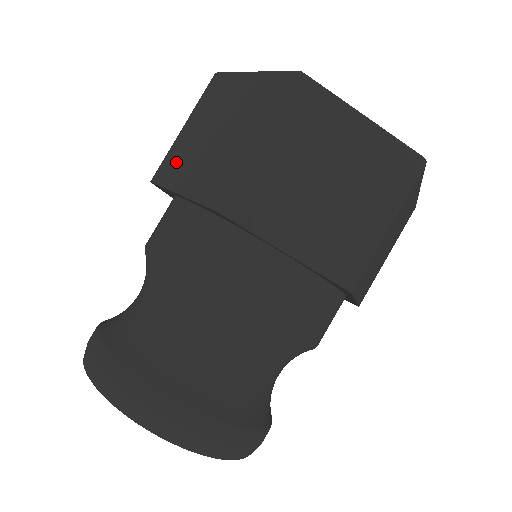
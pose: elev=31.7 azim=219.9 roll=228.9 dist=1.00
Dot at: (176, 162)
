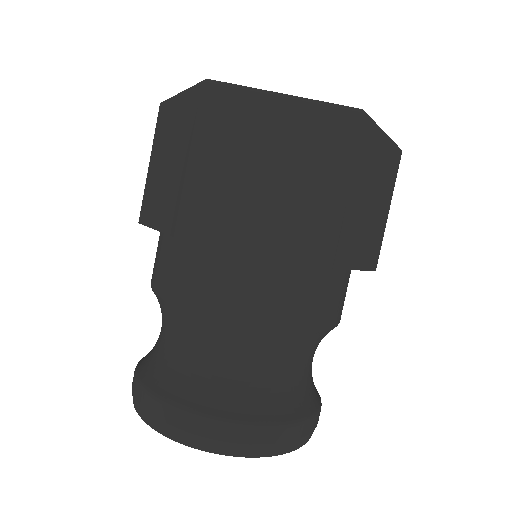
Dot at: (149, 199)
